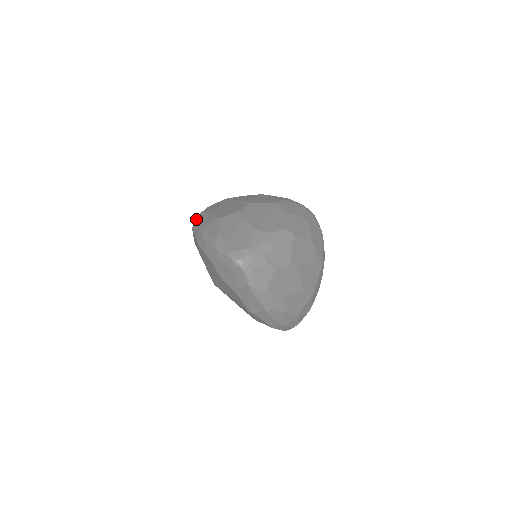
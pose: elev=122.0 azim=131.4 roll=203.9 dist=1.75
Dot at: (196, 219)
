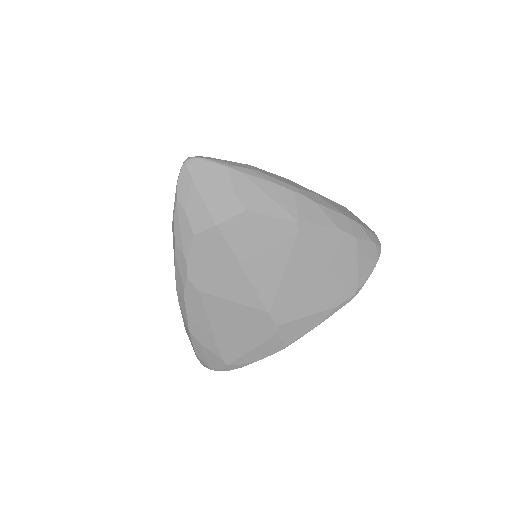
Dot at: (188, 336)
